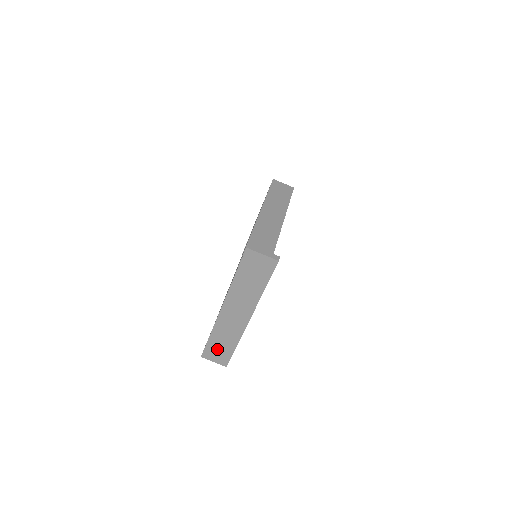
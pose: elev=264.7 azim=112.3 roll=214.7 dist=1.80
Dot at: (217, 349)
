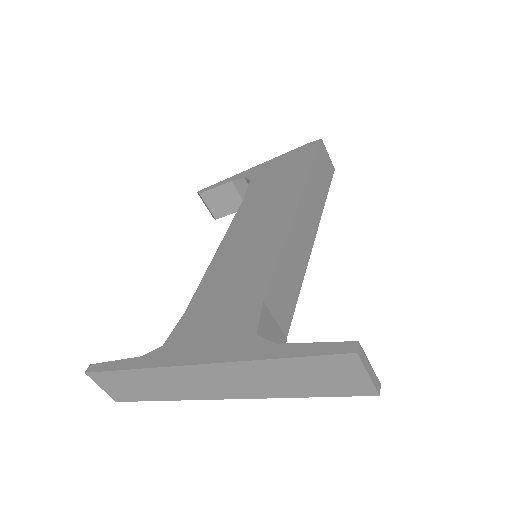
Dot at: (125, 384)
